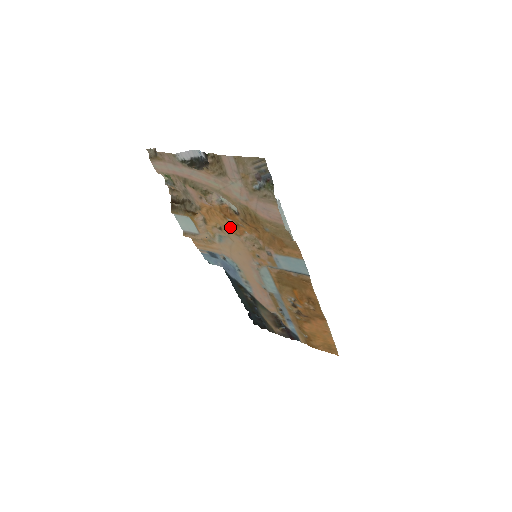
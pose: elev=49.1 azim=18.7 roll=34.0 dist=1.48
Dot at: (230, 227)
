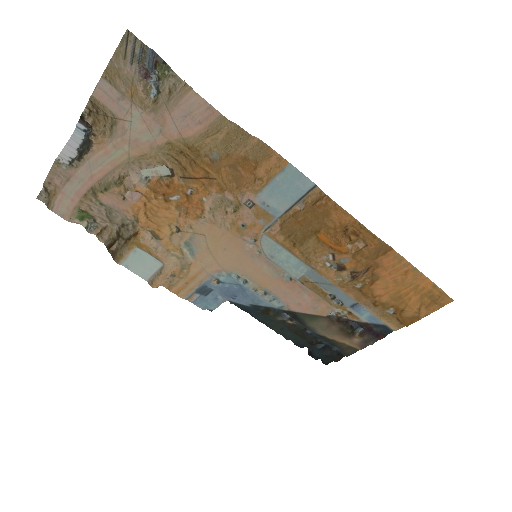
Dot at: (184, 213)
